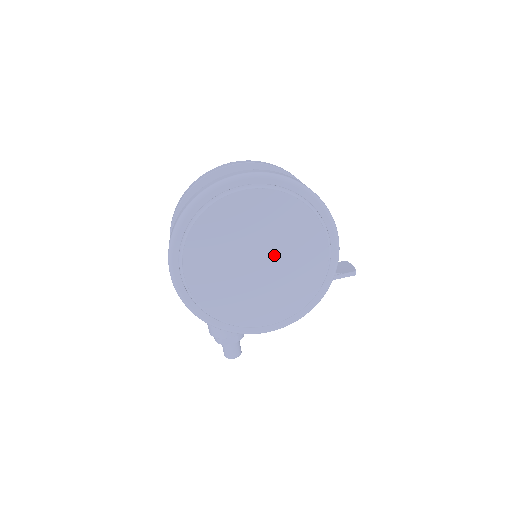
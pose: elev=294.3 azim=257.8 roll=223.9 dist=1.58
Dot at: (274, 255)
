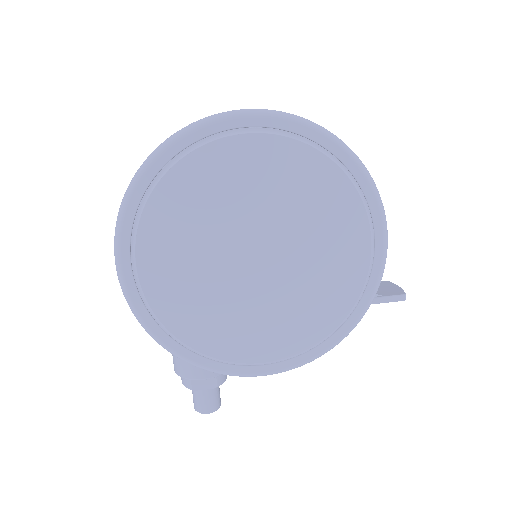
Dot at: (284, 248)
